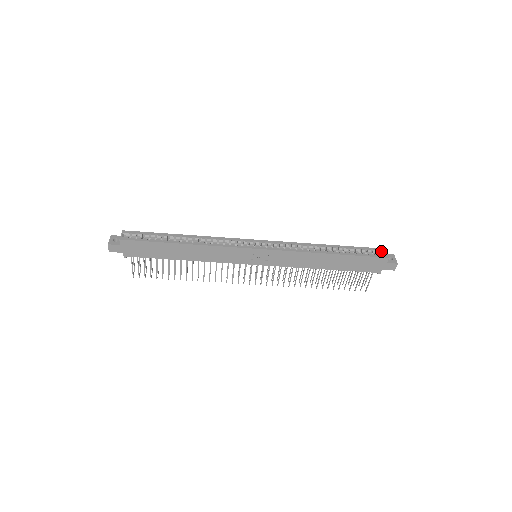
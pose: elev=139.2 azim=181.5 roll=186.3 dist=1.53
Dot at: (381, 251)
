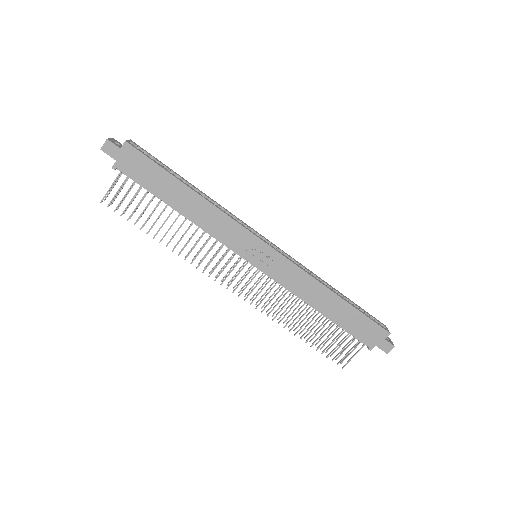
Dot at: (382, 324)
